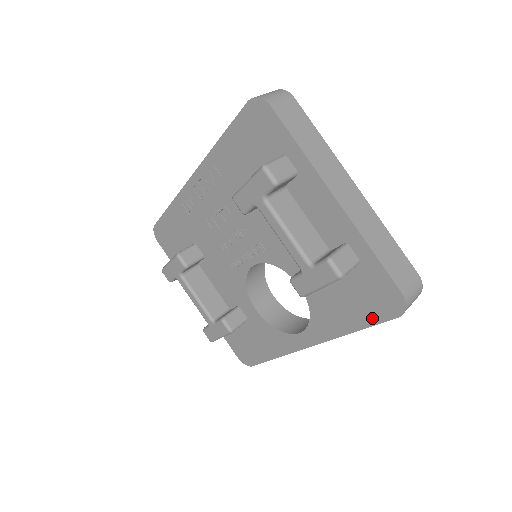
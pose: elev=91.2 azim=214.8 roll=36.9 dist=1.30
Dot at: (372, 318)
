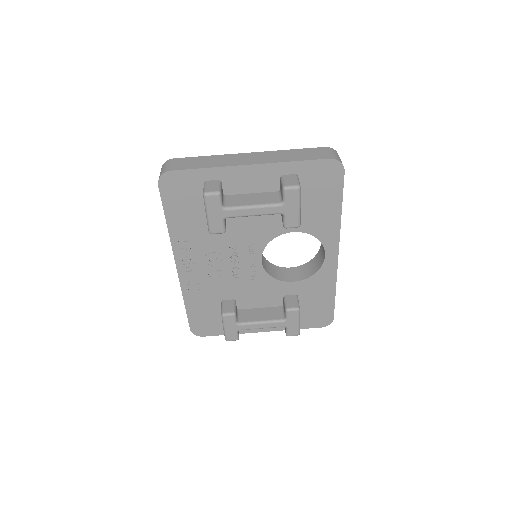
Dot at: (337, 191)
